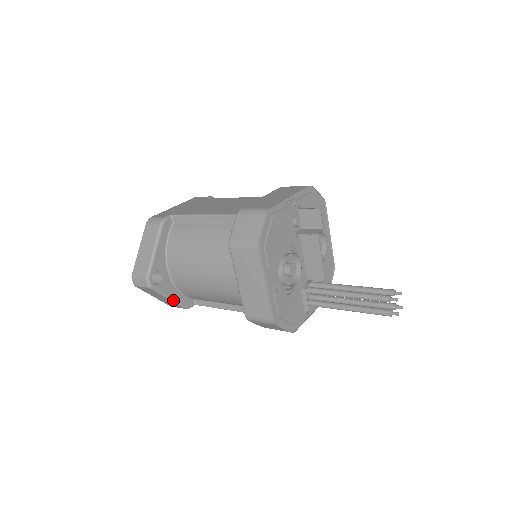
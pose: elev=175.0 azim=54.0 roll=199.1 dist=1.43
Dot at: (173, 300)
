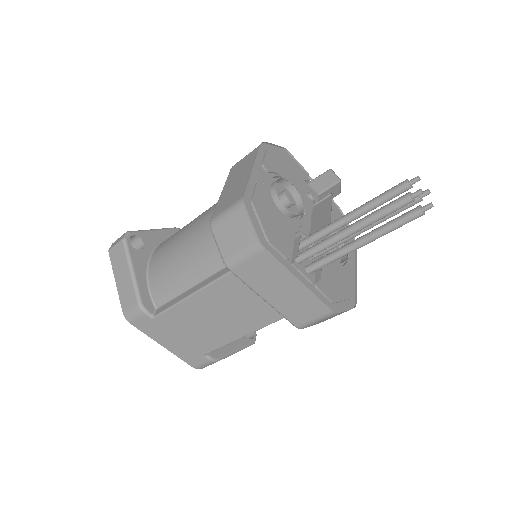
Dot at: (134, 278)
